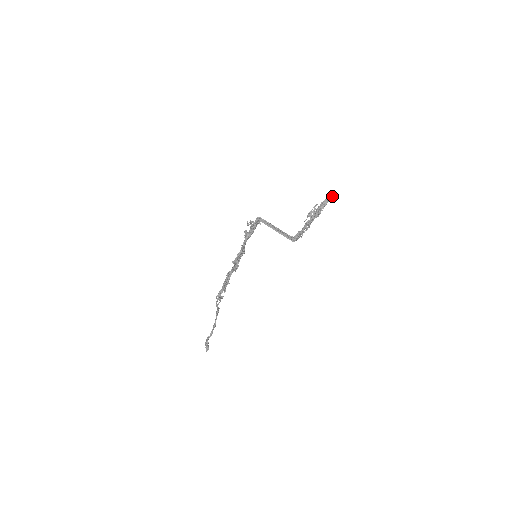
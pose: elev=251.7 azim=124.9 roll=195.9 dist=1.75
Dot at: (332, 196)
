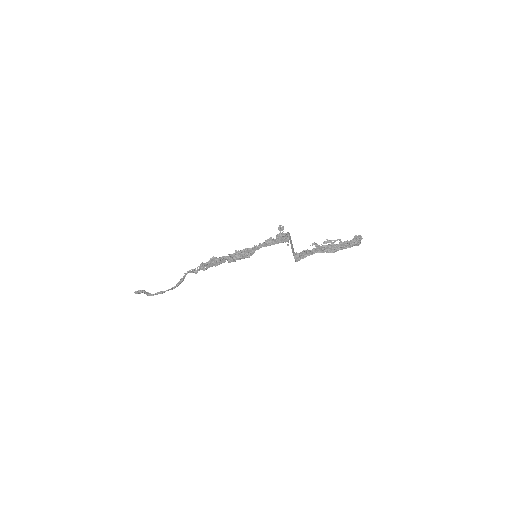
Dot at: (356, 243)
